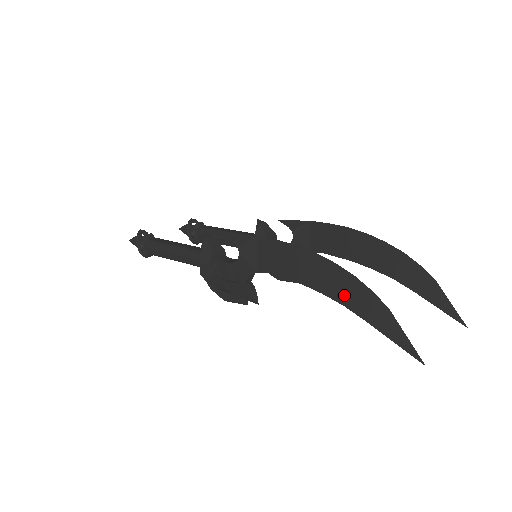
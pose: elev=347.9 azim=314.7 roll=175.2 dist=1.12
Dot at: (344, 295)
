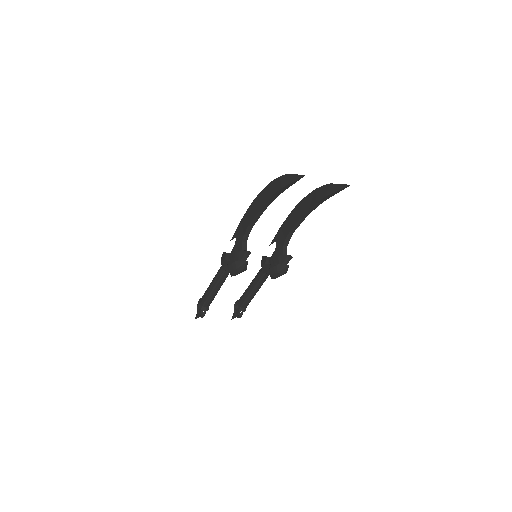
Dot at: (272, 191)
